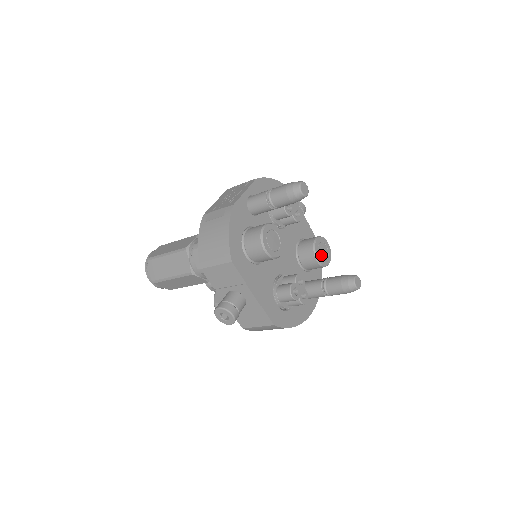
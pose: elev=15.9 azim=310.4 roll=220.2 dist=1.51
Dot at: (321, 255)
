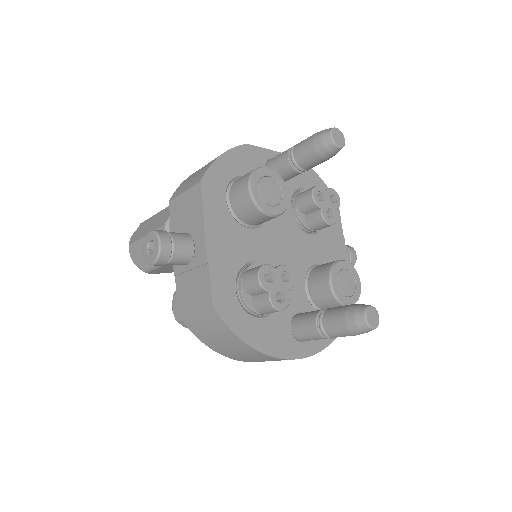
Dot at: (340, 283)
